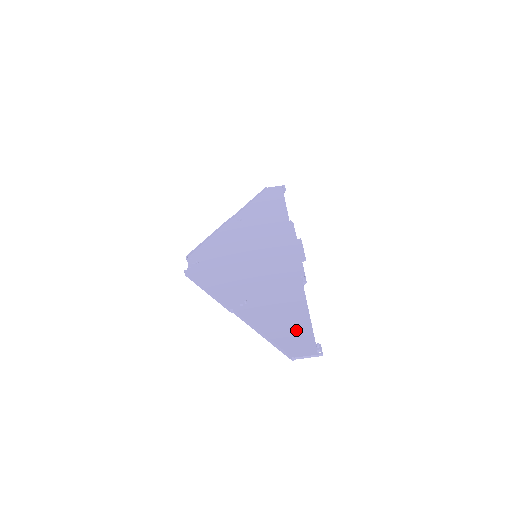
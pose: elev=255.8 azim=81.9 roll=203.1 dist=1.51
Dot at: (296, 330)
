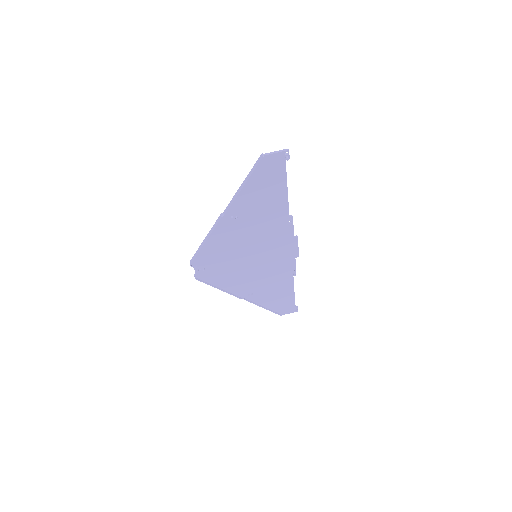
Dot at: (272, 176)
